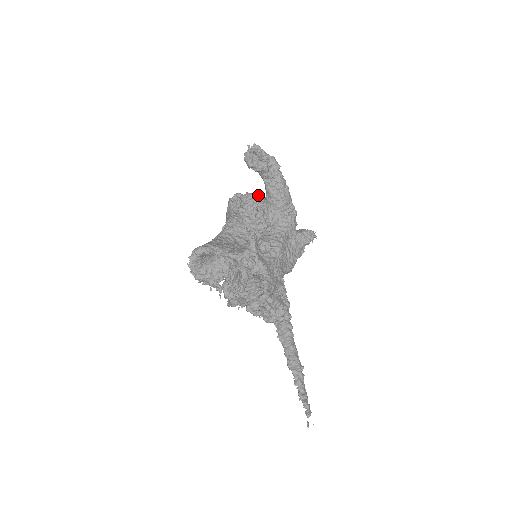
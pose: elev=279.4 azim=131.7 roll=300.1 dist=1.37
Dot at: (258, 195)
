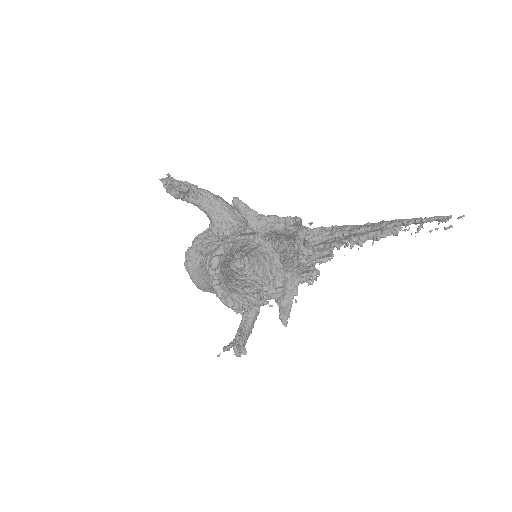
Dot at: occluded
